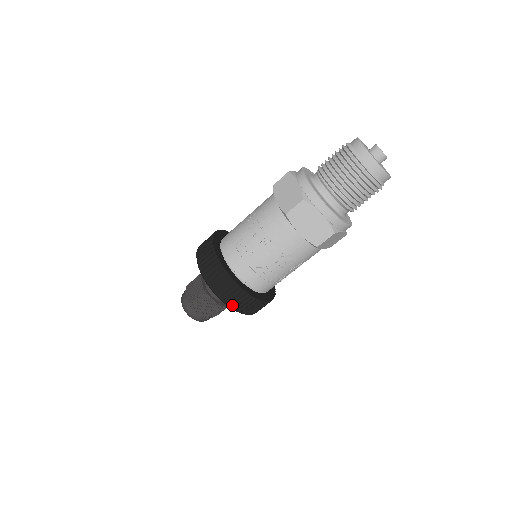
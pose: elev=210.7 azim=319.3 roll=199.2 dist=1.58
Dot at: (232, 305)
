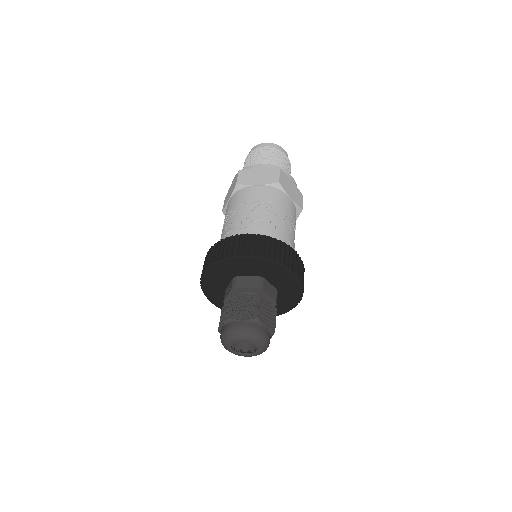
Dot at: (259, 254)
